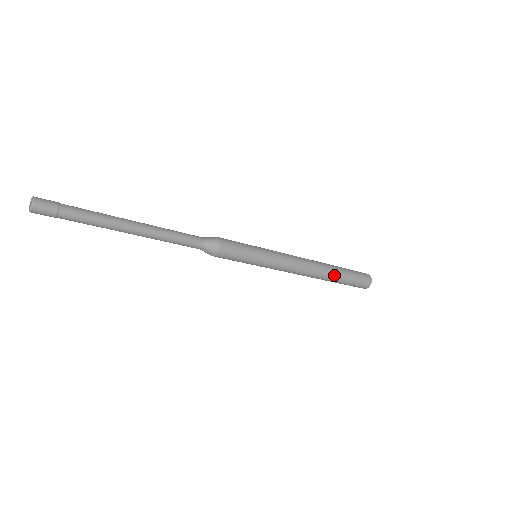
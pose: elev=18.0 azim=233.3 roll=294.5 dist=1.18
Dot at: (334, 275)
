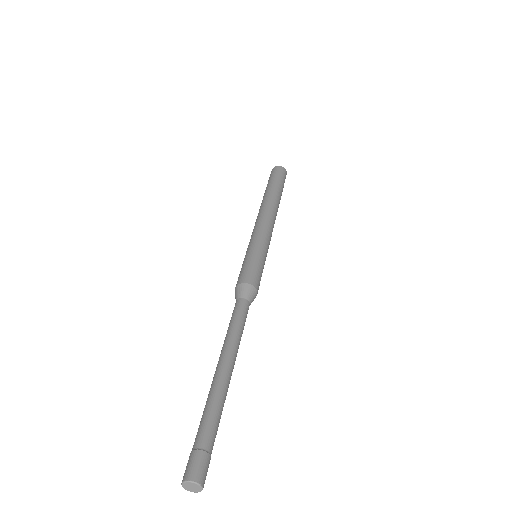
Dot at: (279, 197)
